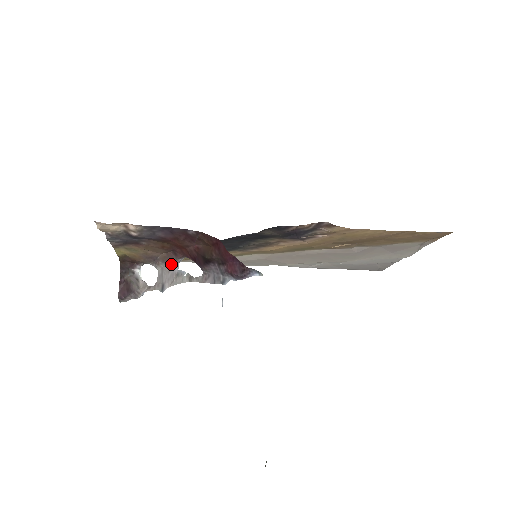
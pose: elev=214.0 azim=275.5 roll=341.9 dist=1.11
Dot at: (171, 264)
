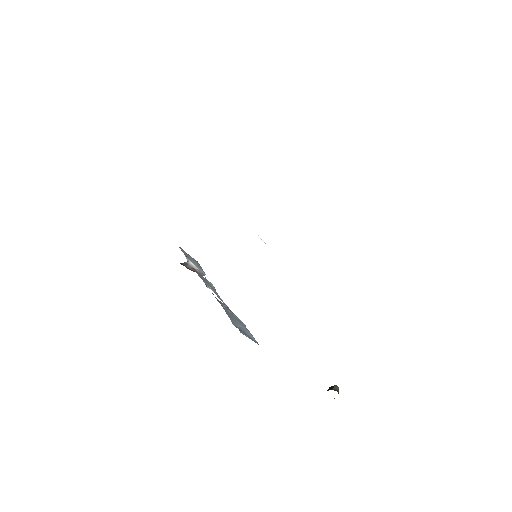
Dot at: occluded
